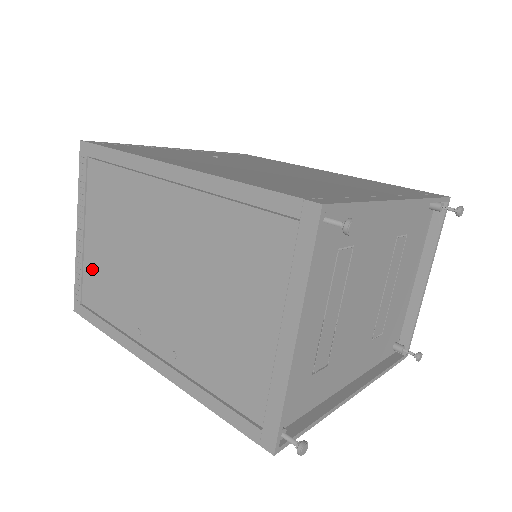
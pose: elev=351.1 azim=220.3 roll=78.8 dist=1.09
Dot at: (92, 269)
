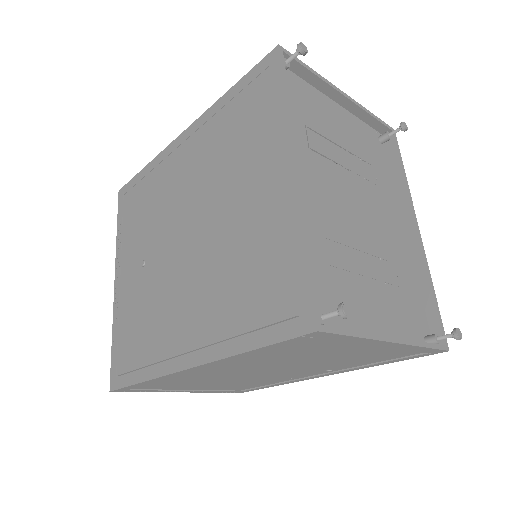
Dot at: (221, 388)
